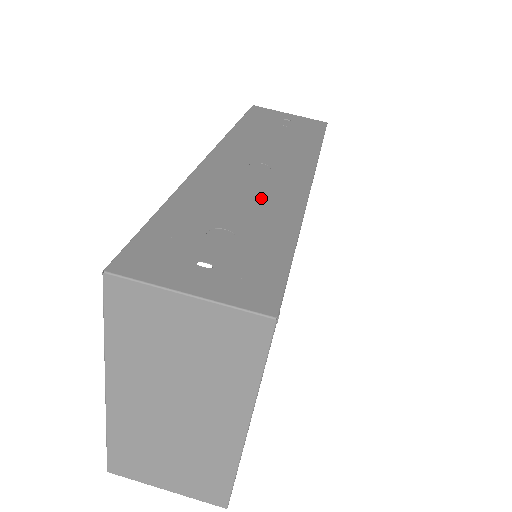
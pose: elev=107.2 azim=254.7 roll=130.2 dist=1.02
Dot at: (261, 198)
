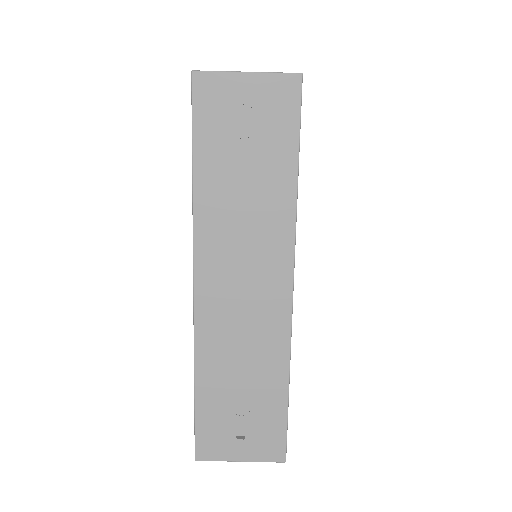
Dot at: (255, 346)
